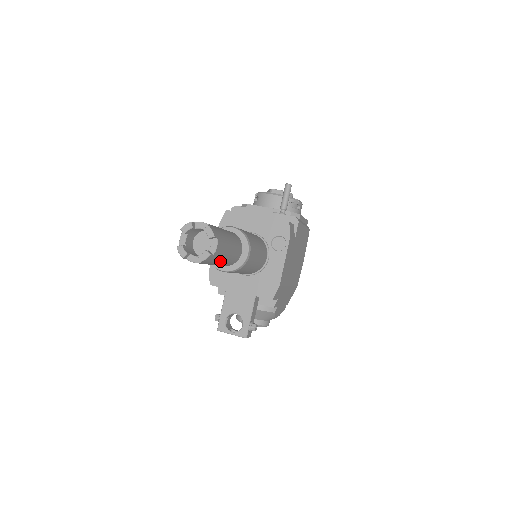
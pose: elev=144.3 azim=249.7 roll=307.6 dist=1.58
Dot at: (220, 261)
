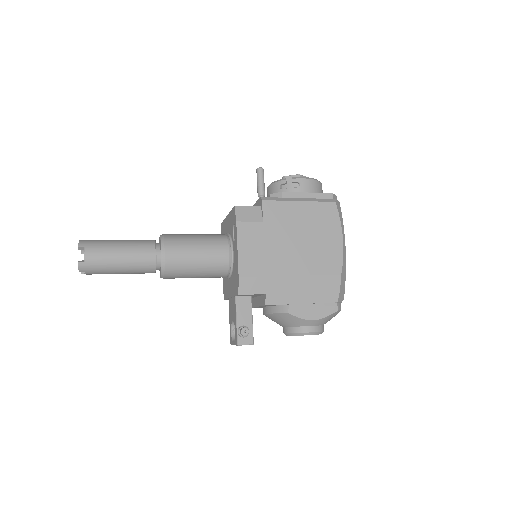
Dot at: (115, 267)
